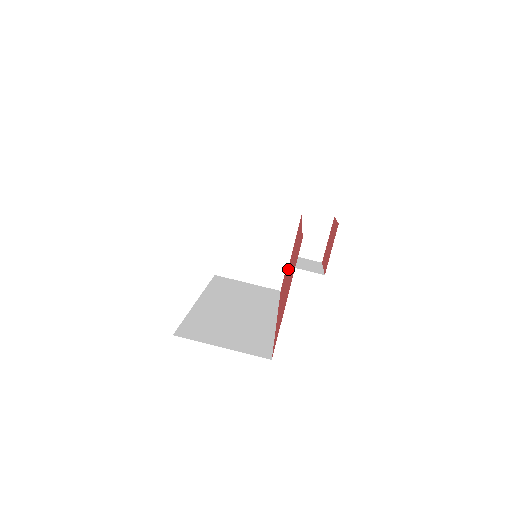
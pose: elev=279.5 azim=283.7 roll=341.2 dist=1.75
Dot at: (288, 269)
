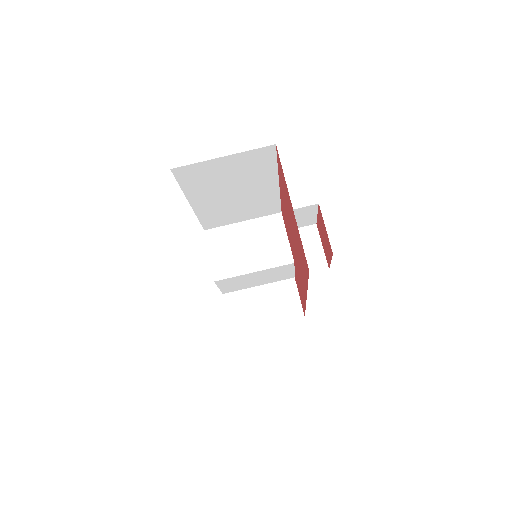
Dot at: occluded
